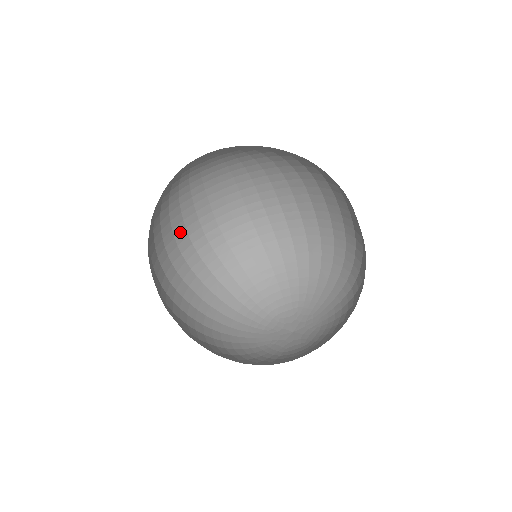
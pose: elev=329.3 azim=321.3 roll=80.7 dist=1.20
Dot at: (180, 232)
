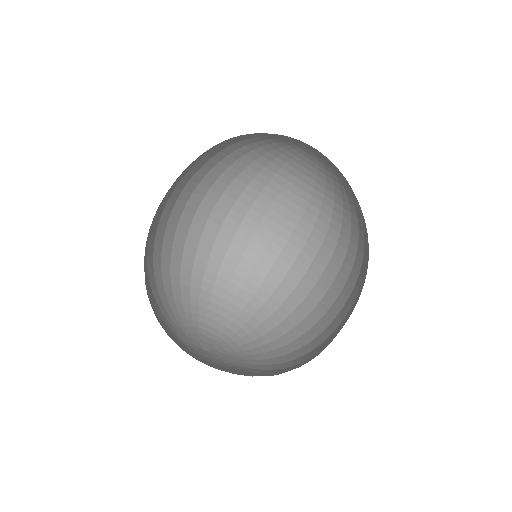
Dot at: (258, 212)
